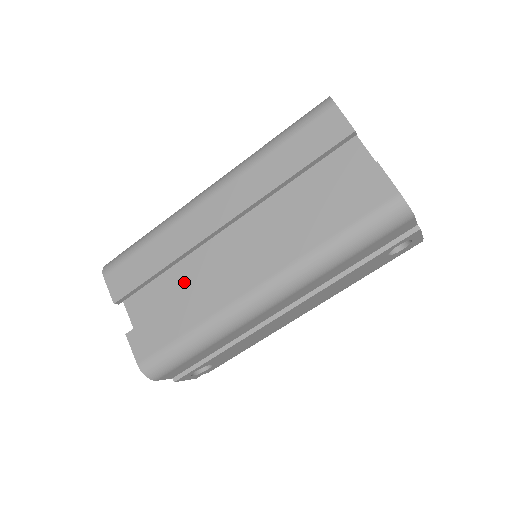
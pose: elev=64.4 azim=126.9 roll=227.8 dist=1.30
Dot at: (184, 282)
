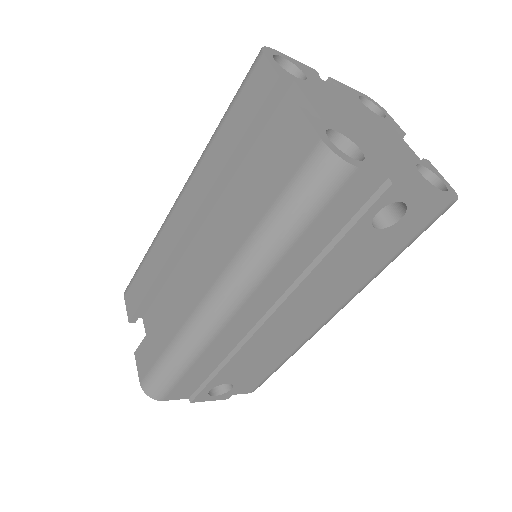
Dot at: occluded
